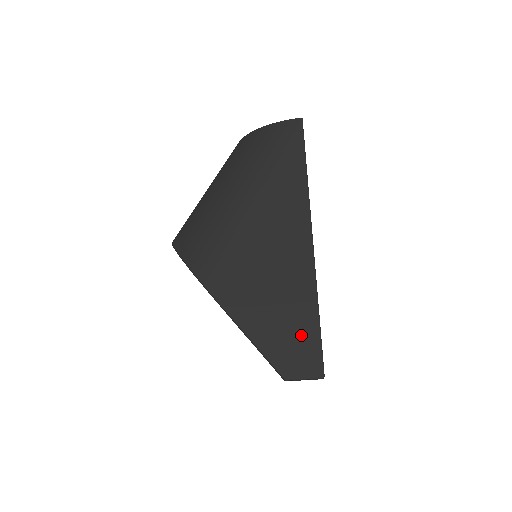
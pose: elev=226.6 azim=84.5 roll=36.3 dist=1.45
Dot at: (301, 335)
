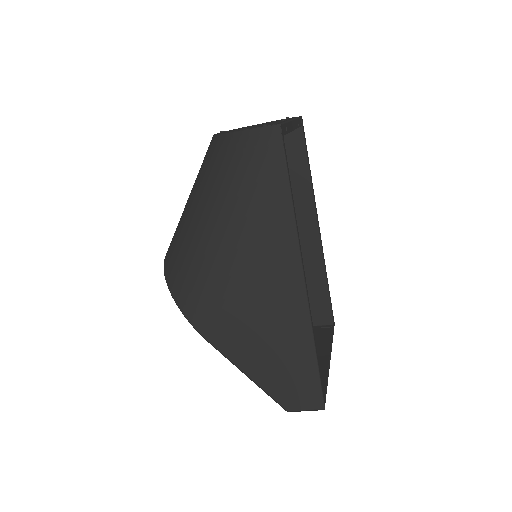
Dot at: (299, 374)
